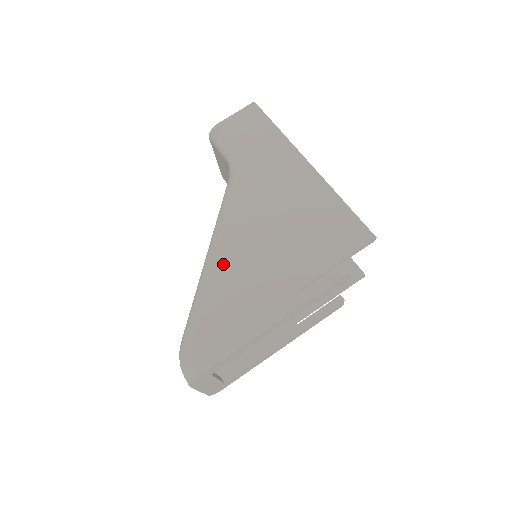
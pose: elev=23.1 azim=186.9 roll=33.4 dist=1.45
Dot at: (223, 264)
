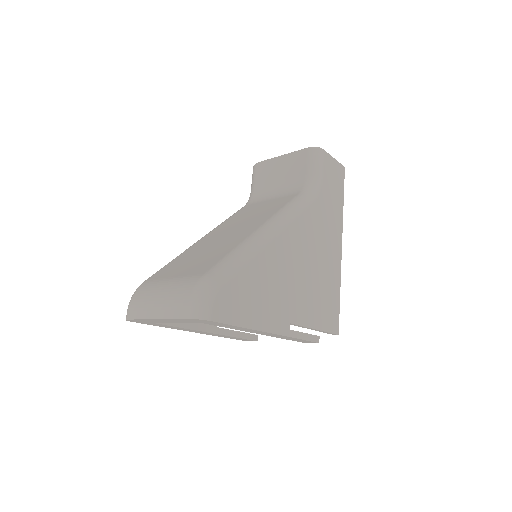
Dot at: (273, 251)
